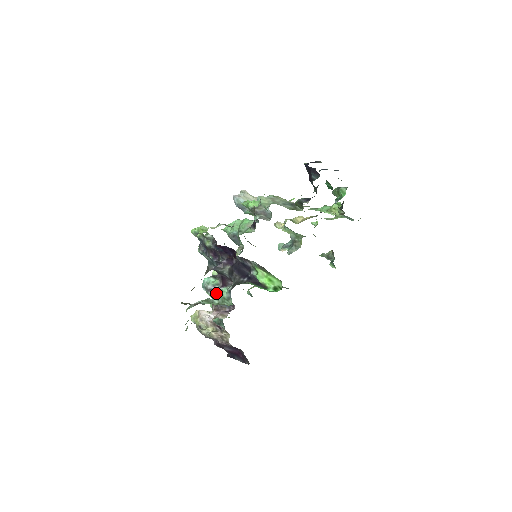
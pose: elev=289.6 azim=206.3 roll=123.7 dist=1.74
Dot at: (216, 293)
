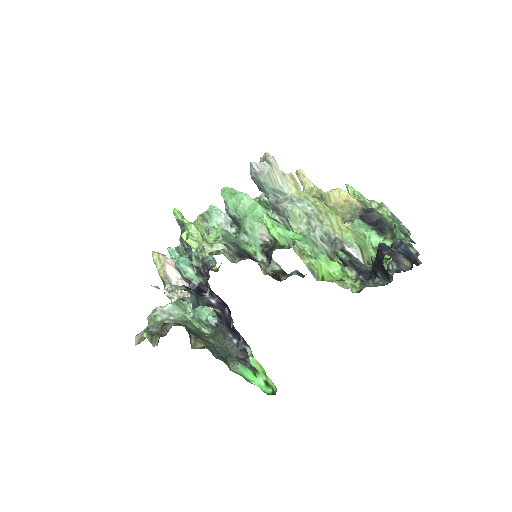
Dot at: (192, 287)
